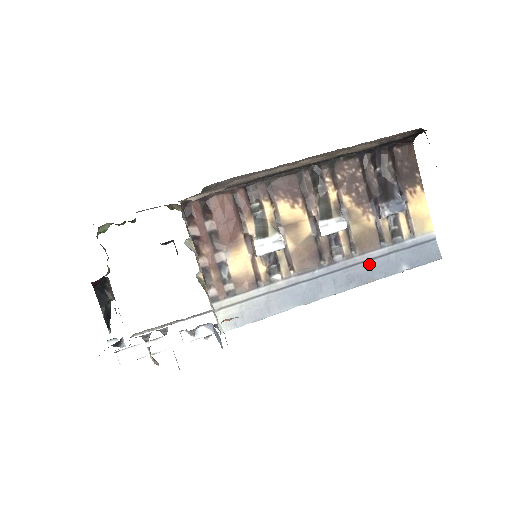
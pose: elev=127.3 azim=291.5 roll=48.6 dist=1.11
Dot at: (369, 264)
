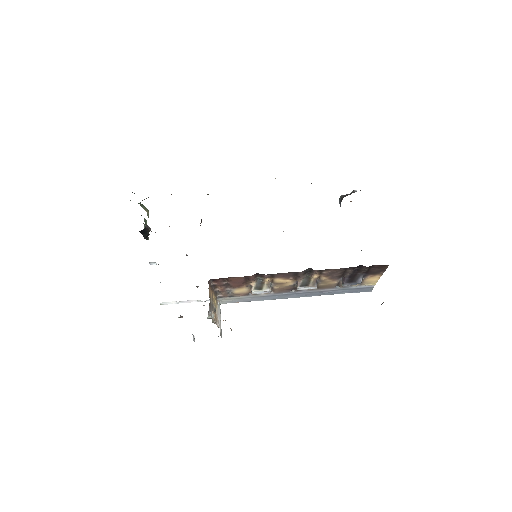
Dot at: (323, 292)
